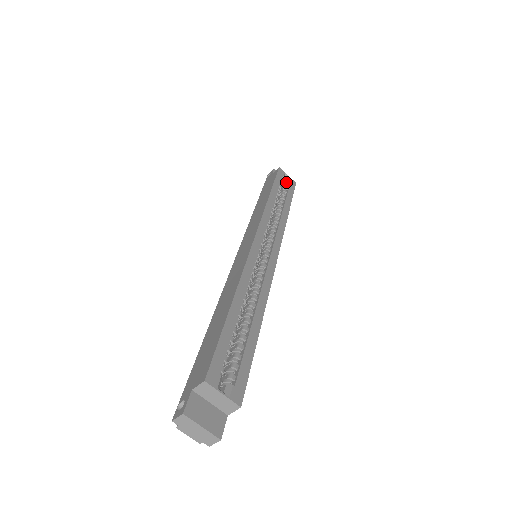
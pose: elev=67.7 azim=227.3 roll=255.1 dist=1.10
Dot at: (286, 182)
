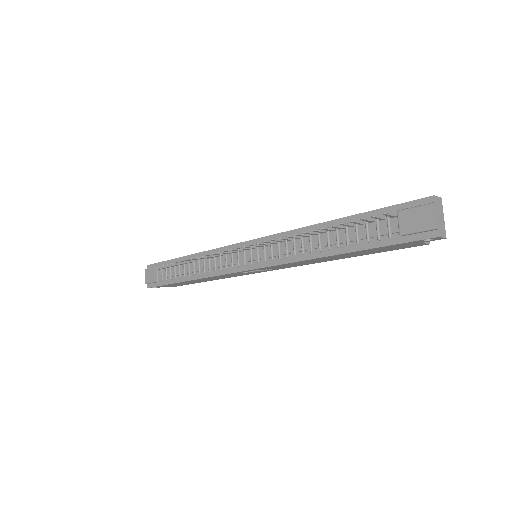
Dot at: occluded
